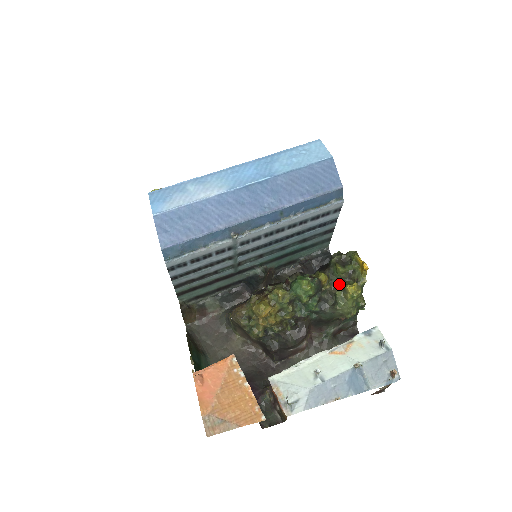
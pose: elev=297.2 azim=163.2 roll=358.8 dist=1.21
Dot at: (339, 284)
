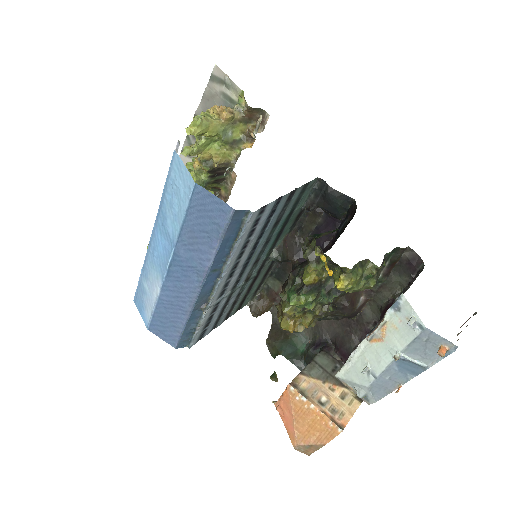
Dot at: occluded
